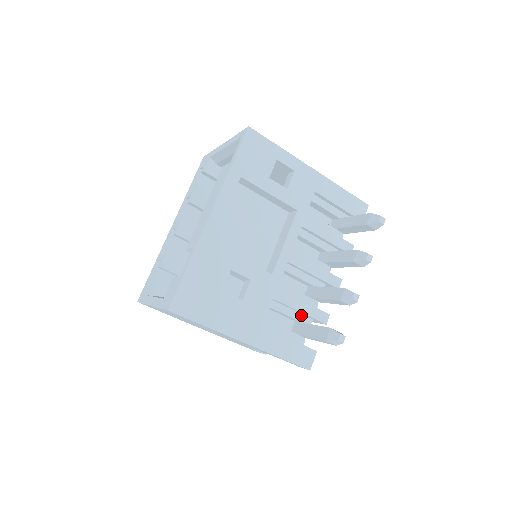
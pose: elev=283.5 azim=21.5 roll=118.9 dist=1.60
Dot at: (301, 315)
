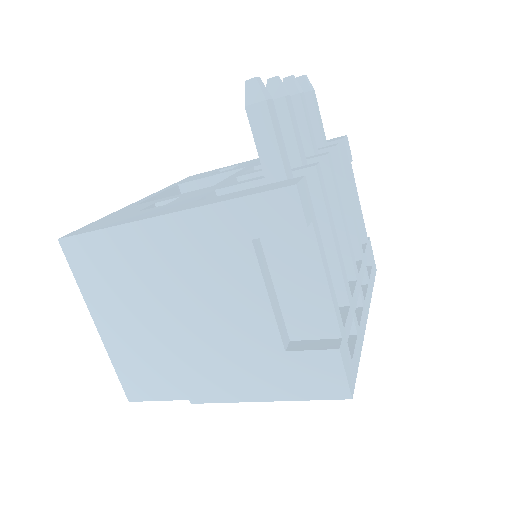
Dot at: occluded
